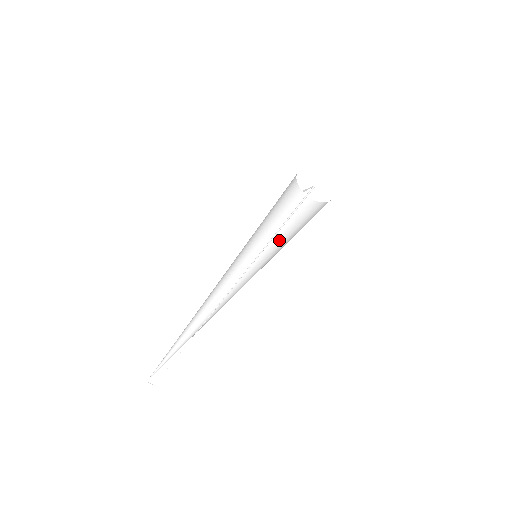
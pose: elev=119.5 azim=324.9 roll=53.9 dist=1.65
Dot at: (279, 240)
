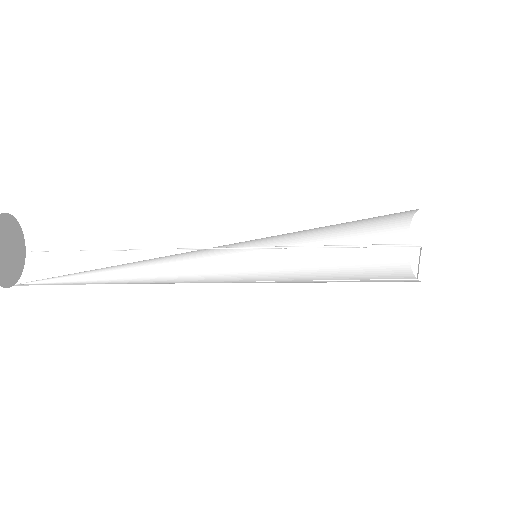
Dot at: occluded
